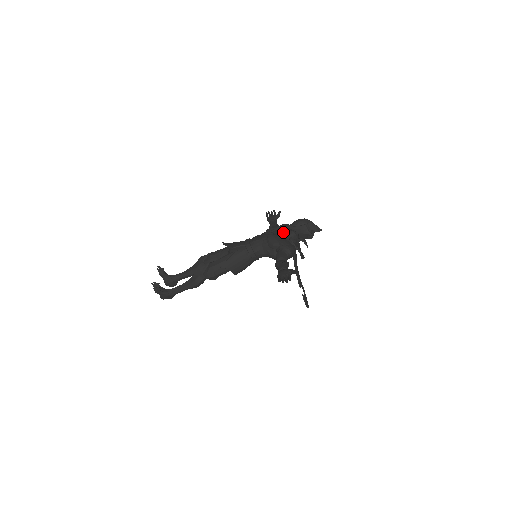
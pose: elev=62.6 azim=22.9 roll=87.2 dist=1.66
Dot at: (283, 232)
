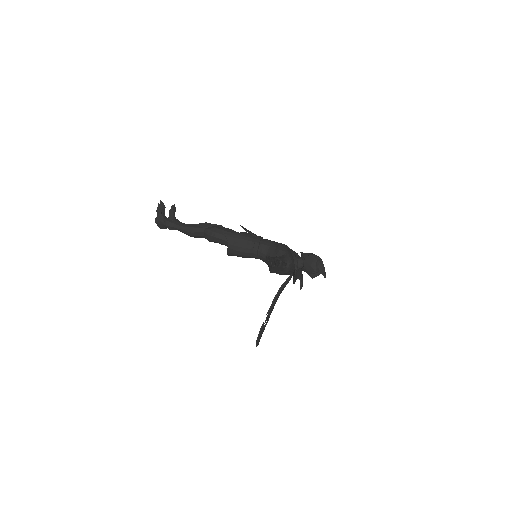
Dot at: occluded
